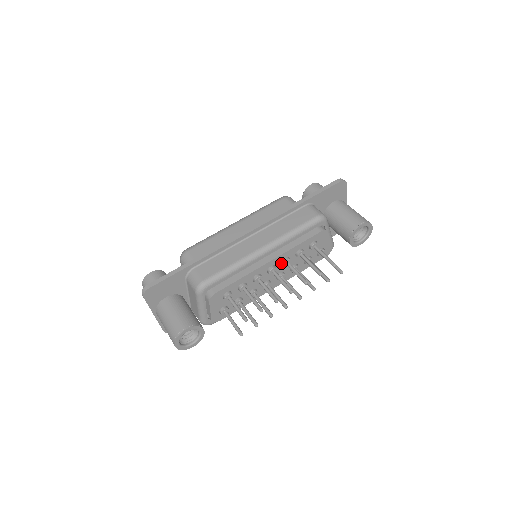
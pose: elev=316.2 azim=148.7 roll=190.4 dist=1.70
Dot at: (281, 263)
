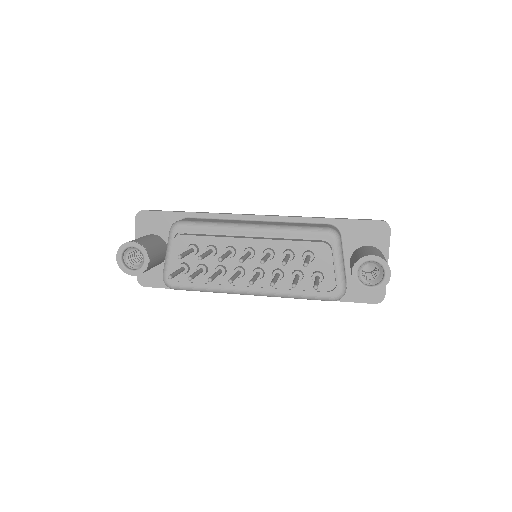
Dot at: occluded
